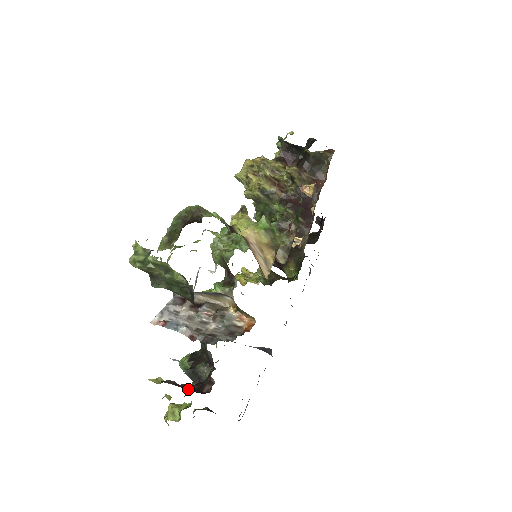
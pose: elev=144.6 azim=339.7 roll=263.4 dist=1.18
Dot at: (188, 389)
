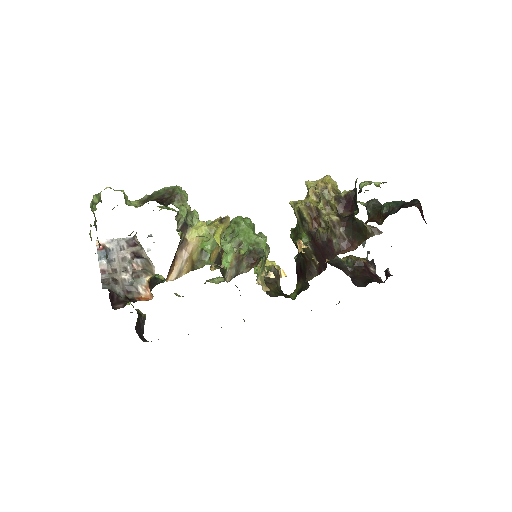
Dot at: (114, 295)
